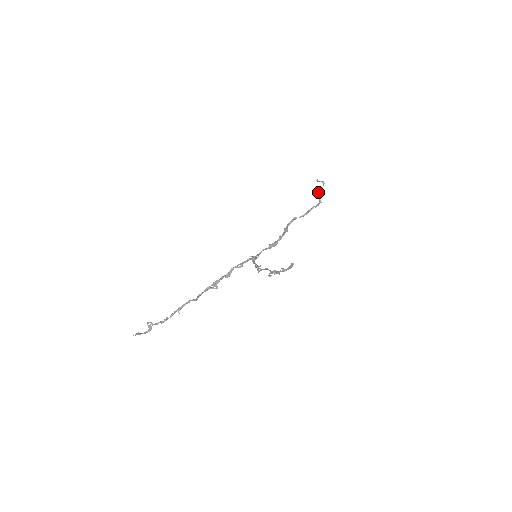
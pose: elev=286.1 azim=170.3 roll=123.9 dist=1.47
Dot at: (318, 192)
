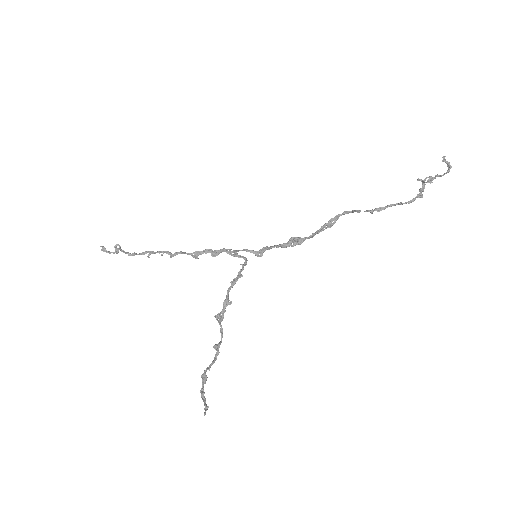
Dot at: (427, 182)
